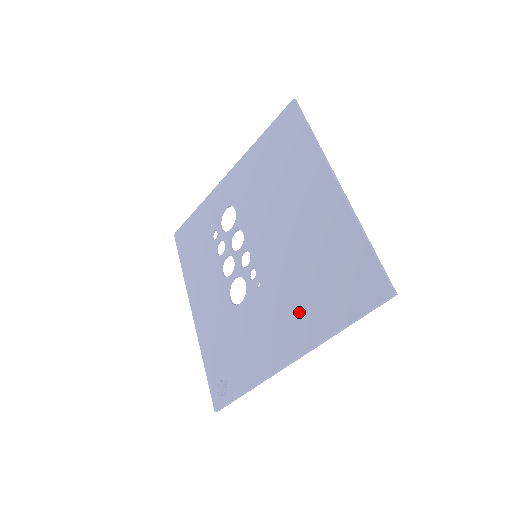
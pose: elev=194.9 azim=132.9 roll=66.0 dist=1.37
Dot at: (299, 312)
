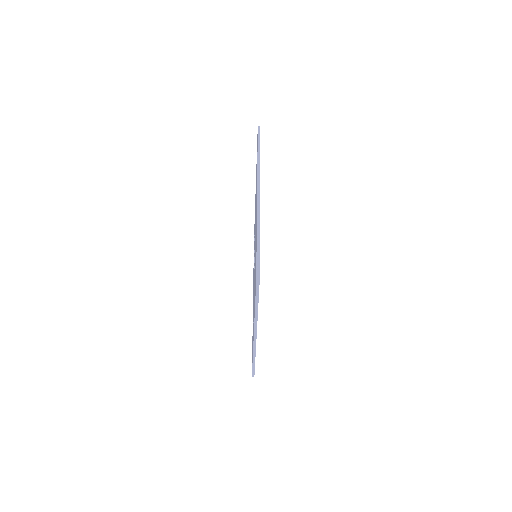
Dot at: (254, 298)
